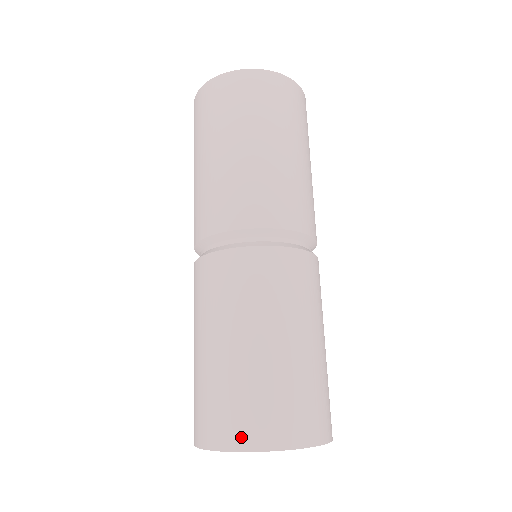
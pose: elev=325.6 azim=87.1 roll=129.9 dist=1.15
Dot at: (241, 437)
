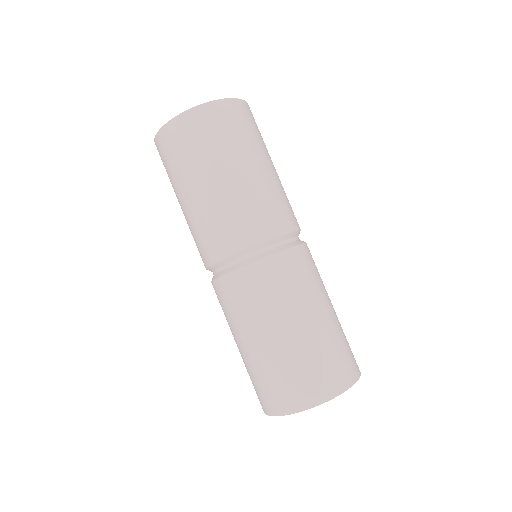
Dot at: (338, 384)
